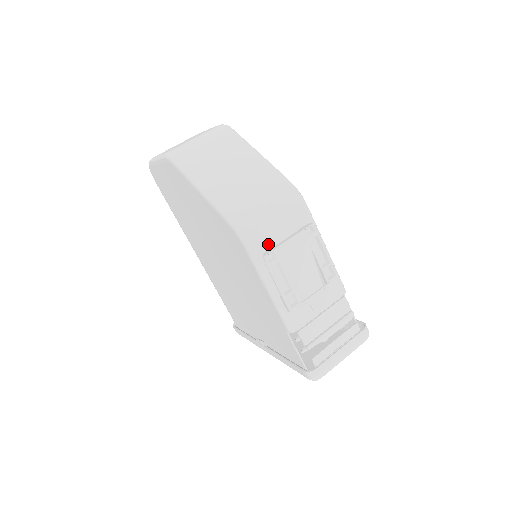
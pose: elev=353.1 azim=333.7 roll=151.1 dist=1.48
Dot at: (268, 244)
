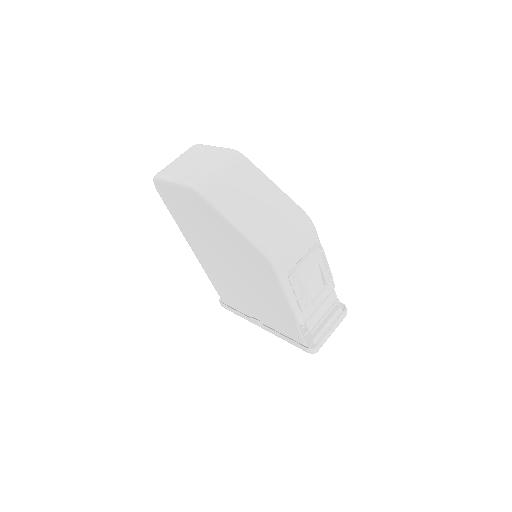
Dot at: (290, 265)
